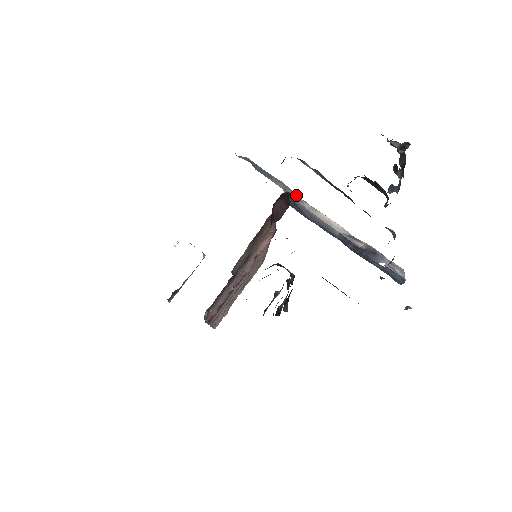
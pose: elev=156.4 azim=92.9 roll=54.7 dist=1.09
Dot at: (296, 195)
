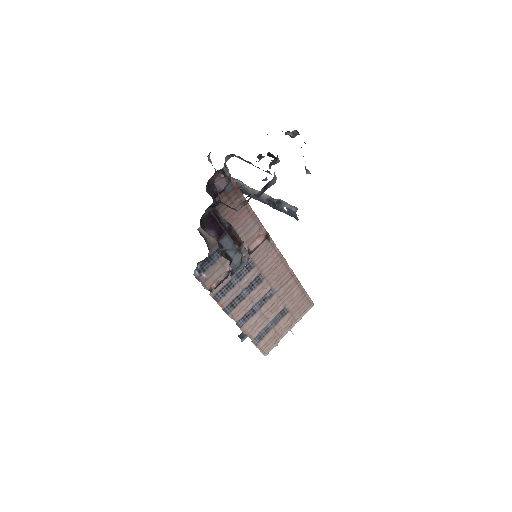
Dot at: (246, 185)
